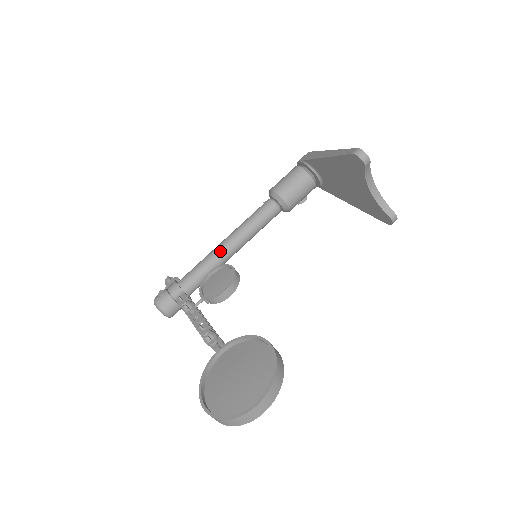
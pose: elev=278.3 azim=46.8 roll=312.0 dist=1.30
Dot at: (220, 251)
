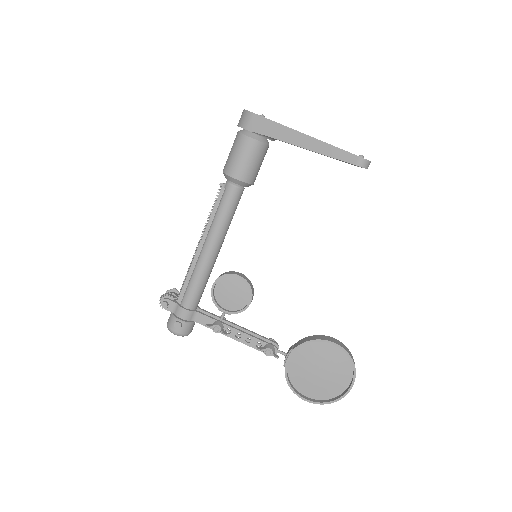
Dot at: (210, 261)
